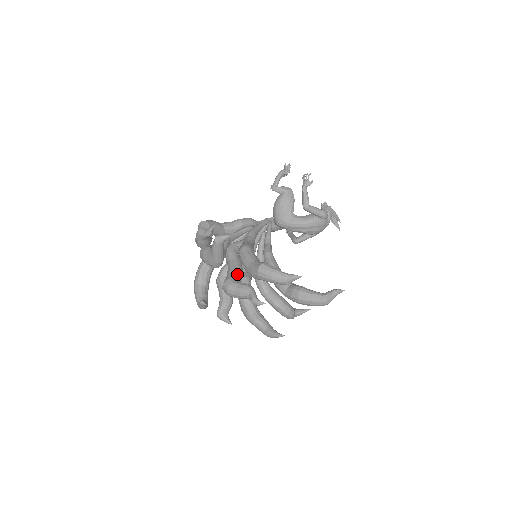
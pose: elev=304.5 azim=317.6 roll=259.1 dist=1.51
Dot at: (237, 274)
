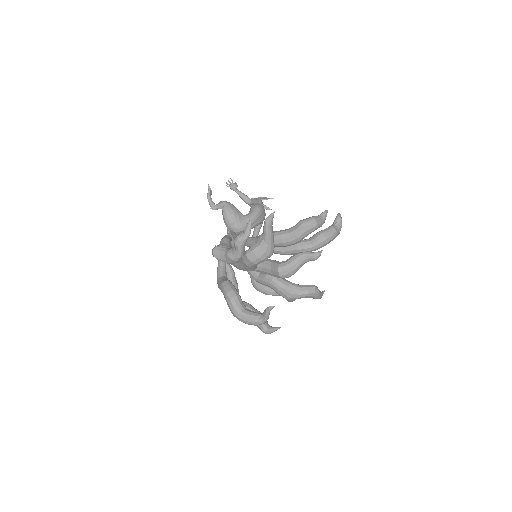
Dot at: (276, 261)
